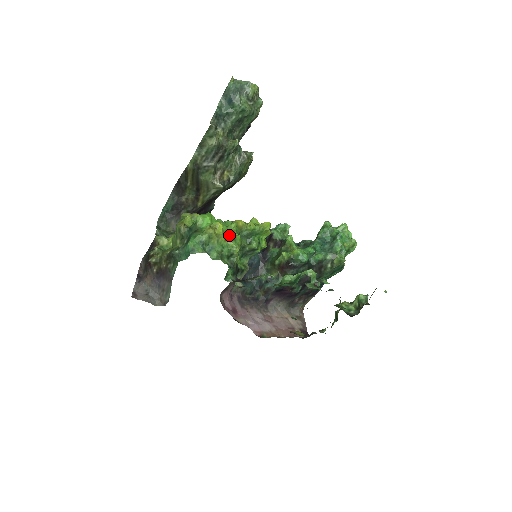
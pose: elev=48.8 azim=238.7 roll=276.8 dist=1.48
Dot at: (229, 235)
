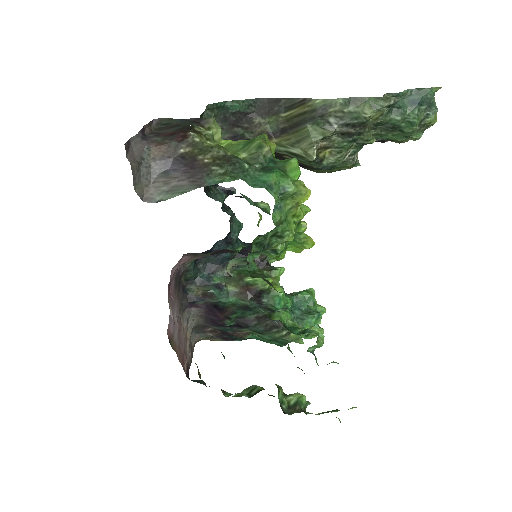
Dot at: (303, 215)
